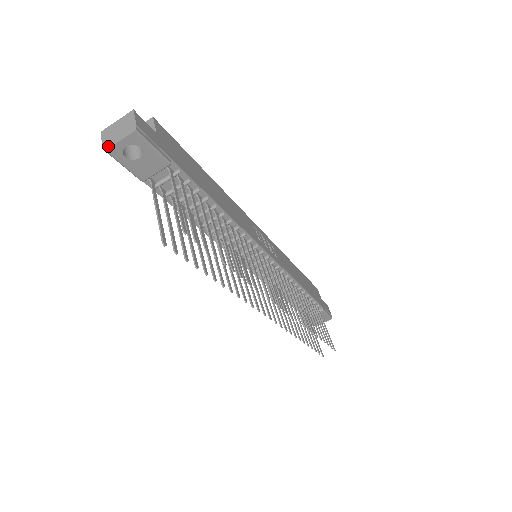
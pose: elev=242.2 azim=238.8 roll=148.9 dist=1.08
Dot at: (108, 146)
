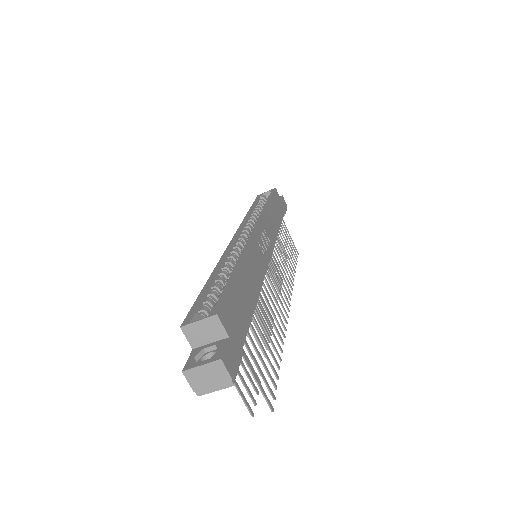
Dot at: (202, 393)
